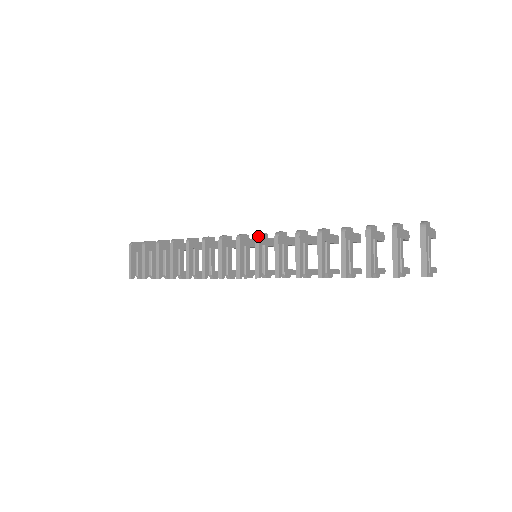
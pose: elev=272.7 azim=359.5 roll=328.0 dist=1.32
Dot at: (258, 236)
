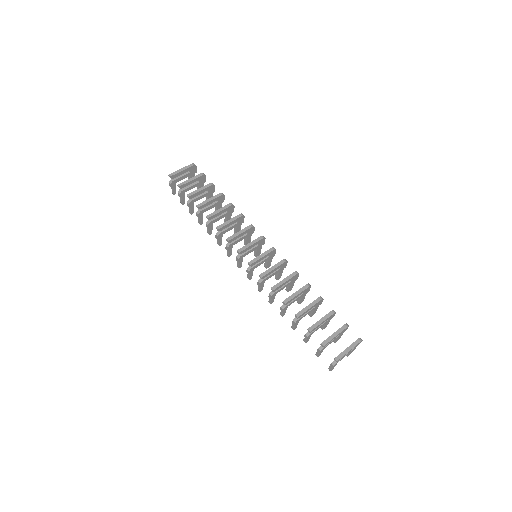
Dot at: (275, 249)
